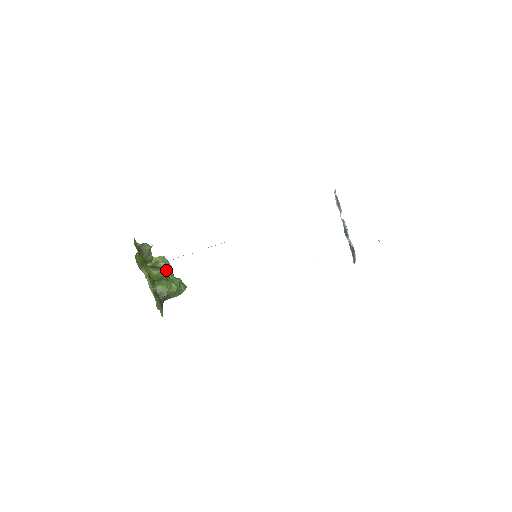
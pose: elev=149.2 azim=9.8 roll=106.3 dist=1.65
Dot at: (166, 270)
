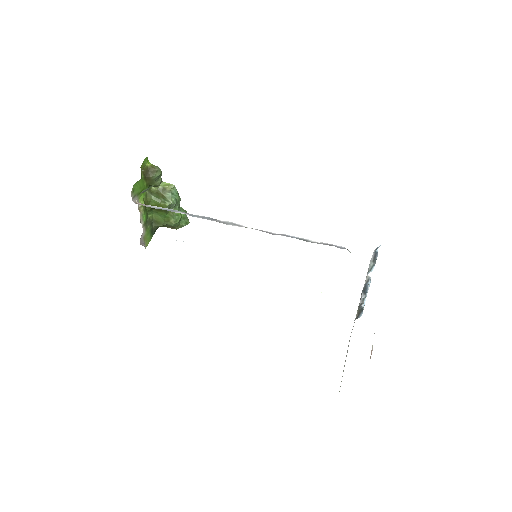
Dot at: (169, 204)
